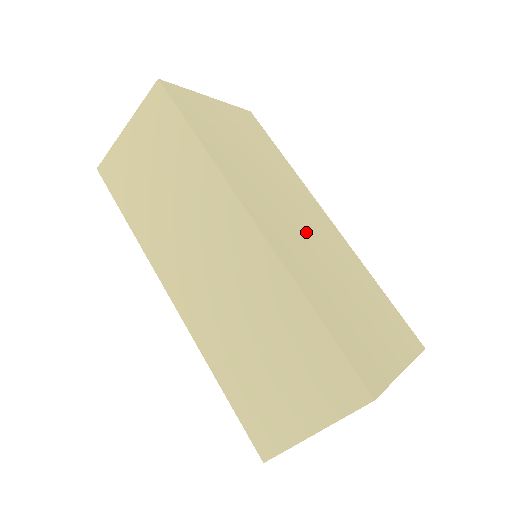
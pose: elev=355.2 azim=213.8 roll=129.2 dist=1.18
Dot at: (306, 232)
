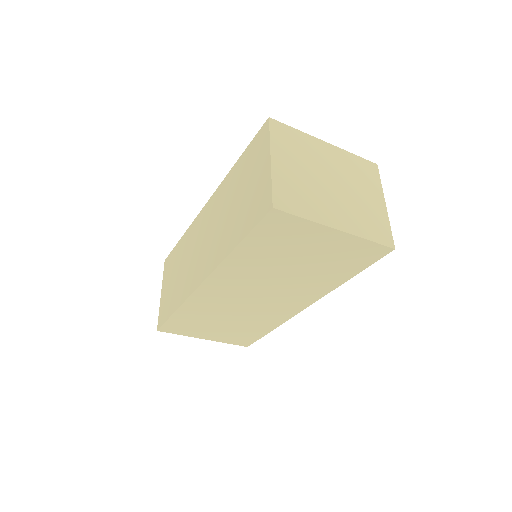
Dot at: occluded
